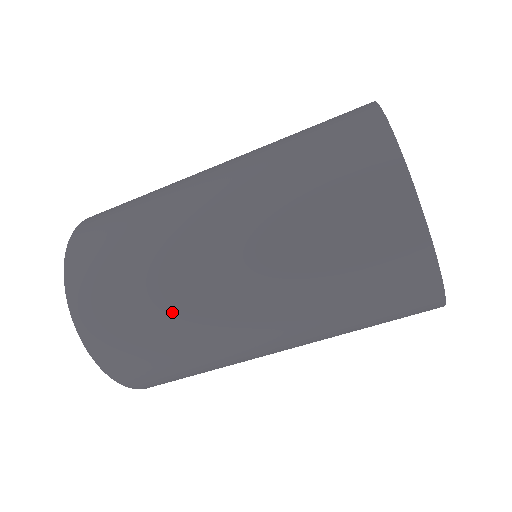
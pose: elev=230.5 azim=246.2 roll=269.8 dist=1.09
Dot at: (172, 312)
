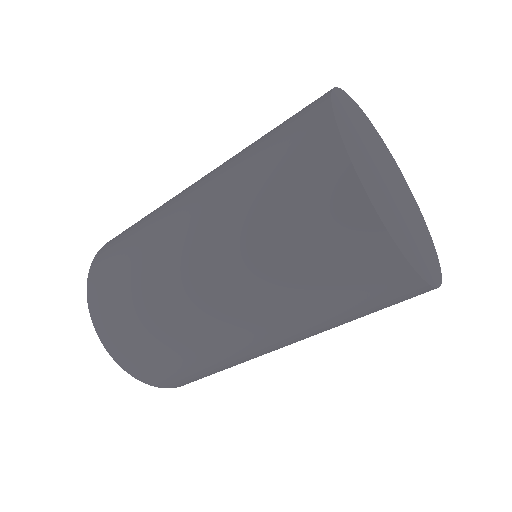
Dot at: (145, 247)
